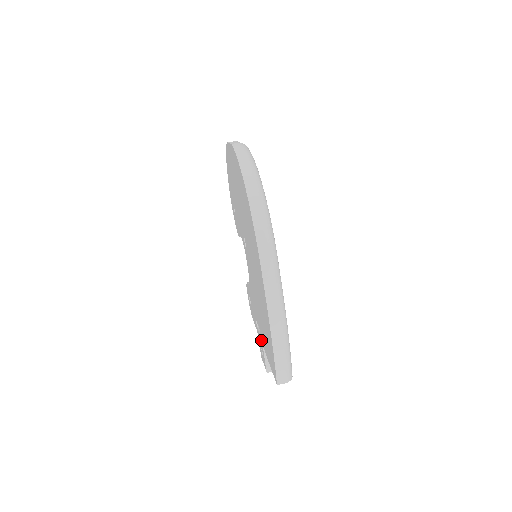
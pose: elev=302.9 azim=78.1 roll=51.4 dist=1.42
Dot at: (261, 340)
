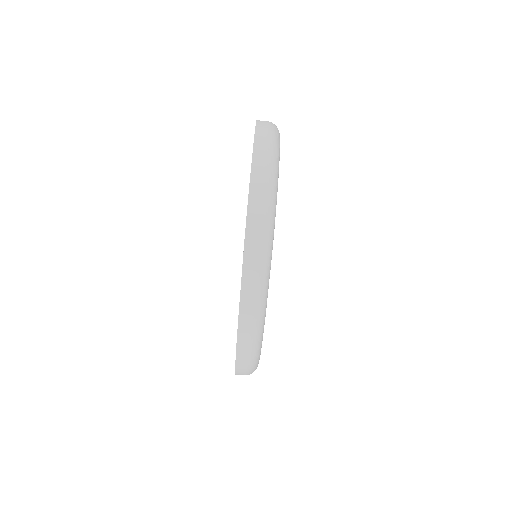
Dot at: occluded
